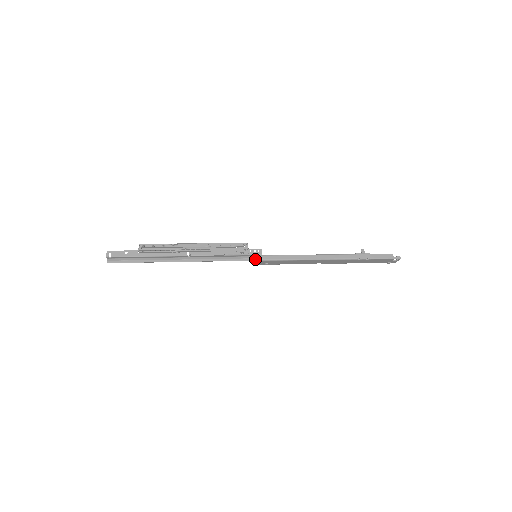
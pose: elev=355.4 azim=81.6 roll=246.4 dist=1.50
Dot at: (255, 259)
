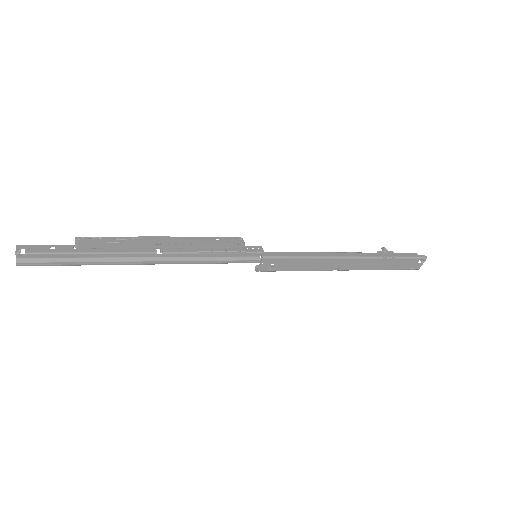
Dot at: (255, 261)
